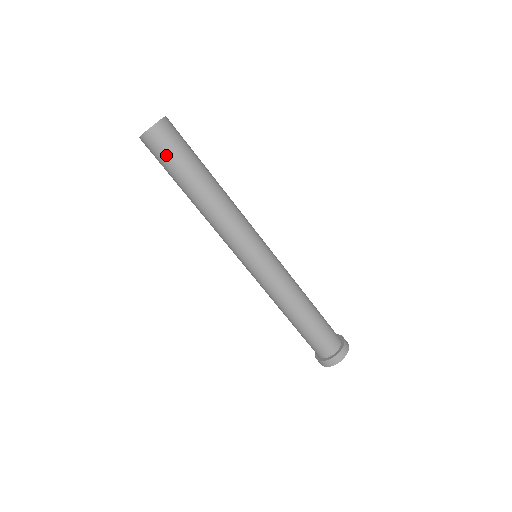
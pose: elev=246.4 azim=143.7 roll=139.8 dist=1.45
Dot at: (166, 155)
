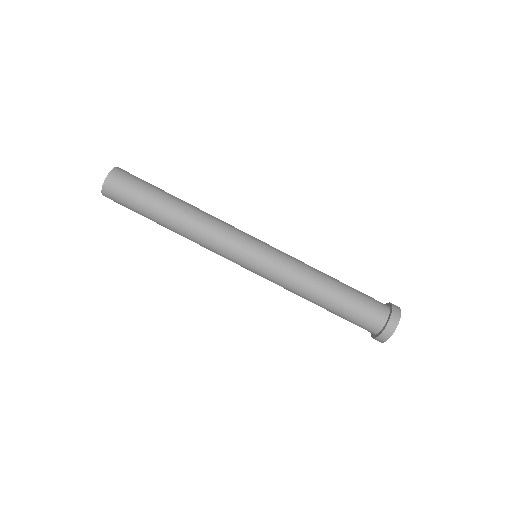
Dot at: (134, 185)
